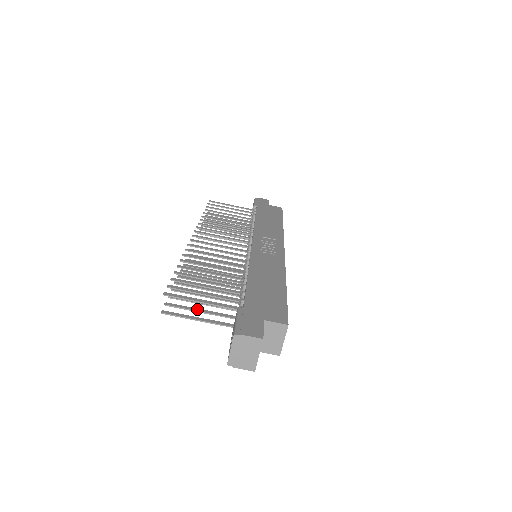
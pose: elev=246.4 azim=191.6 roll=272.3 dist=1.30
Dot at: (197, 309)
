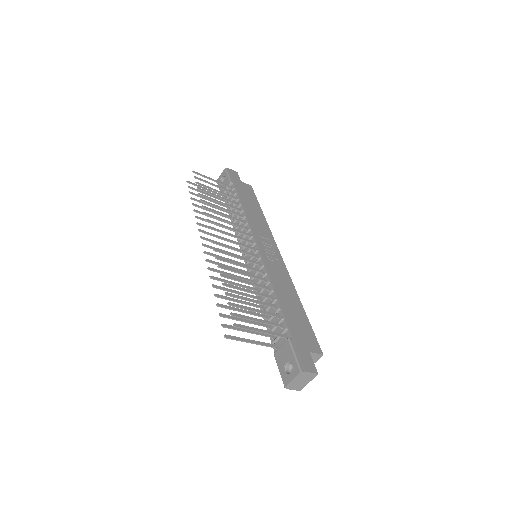
Dot at: occluded
